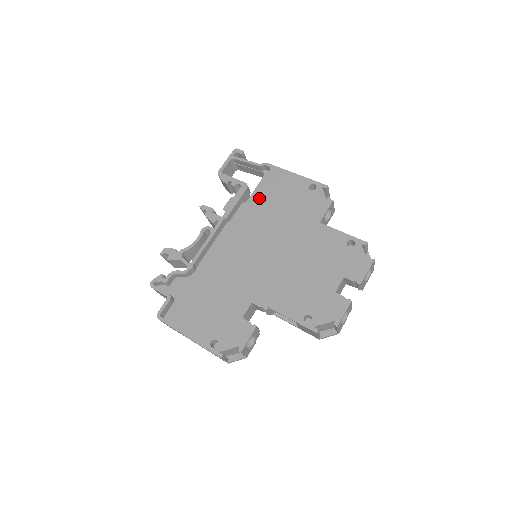
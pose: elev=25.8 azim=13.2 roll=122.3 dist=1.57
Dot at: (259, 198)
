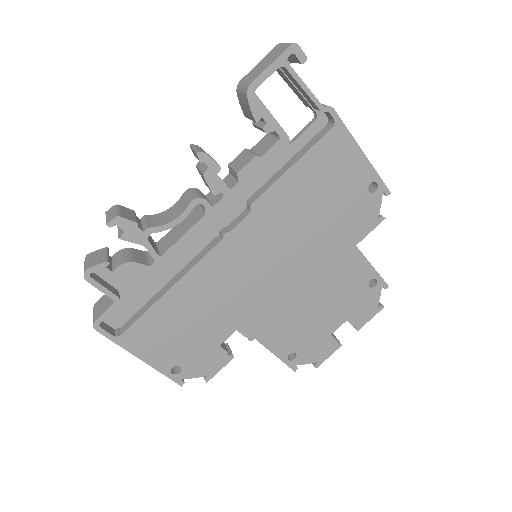
Dot at: (298, 176)
